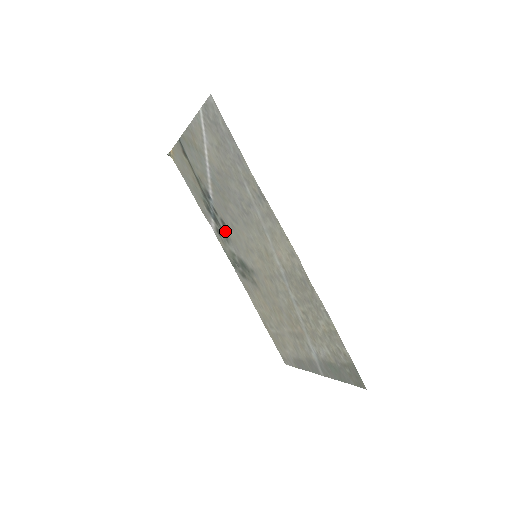
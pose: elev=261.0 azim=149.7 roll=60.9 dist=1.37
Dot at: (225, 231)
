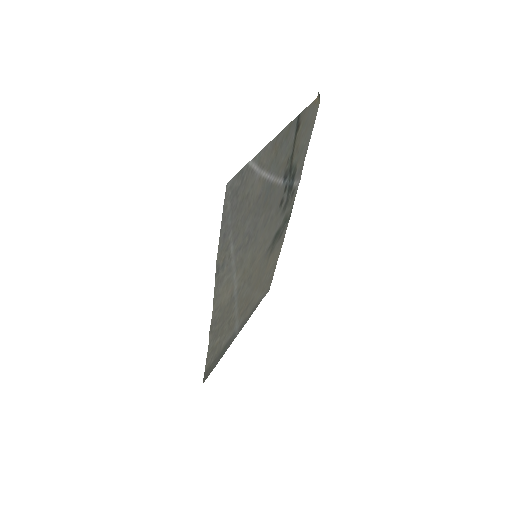
Dot at: (283, 205)
